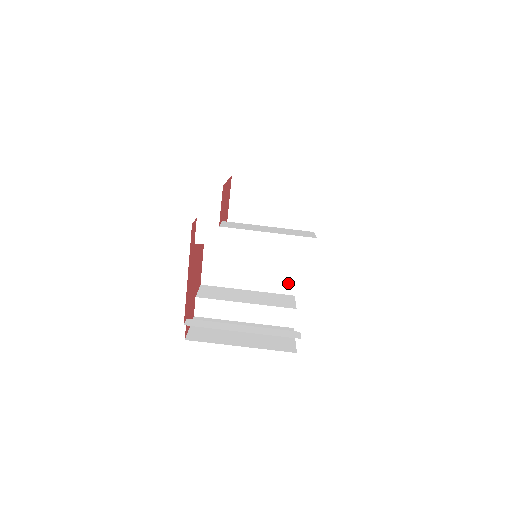
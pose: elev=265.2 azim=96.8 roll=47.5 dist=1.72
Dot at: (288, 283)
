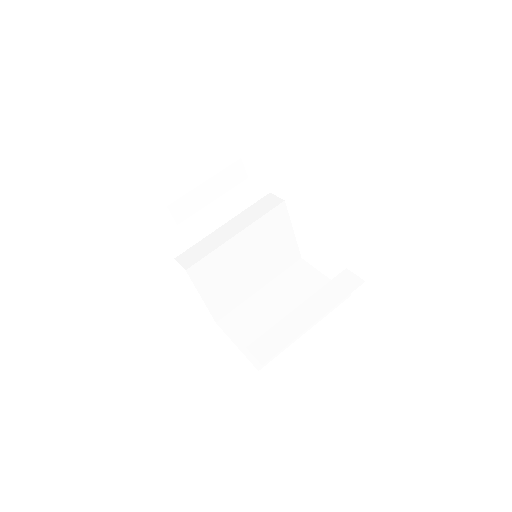
Dot at: occluded
